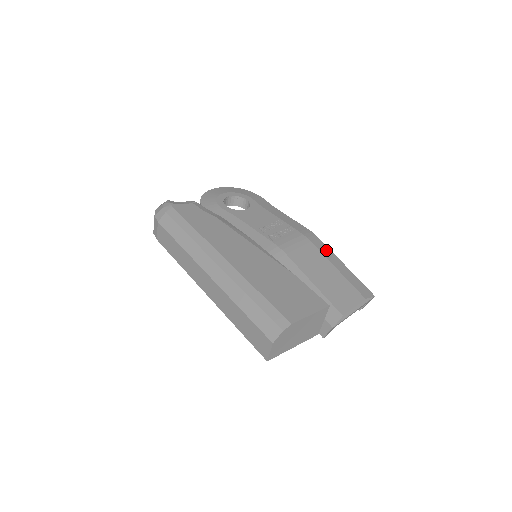
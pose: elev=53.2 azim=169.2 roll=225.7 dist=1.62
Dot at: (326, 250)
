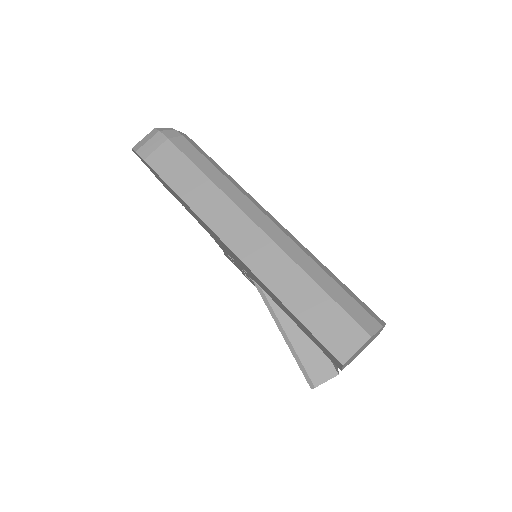
Dot at: occluded
